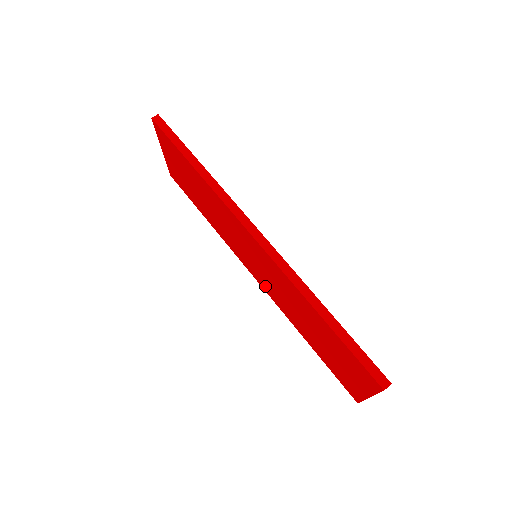
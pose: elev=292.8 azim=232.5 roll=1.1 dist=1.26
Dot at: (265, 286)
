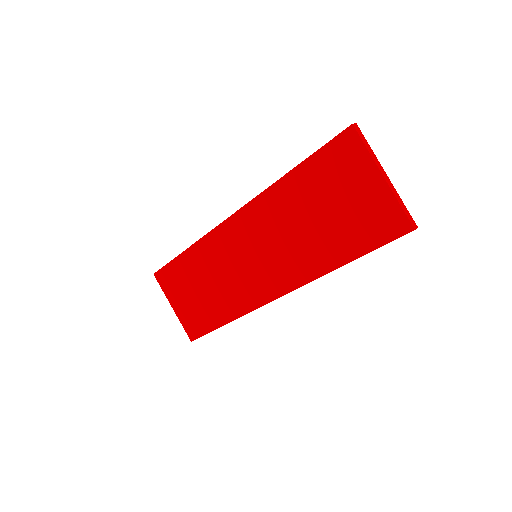
Dot at: (283, 279)
